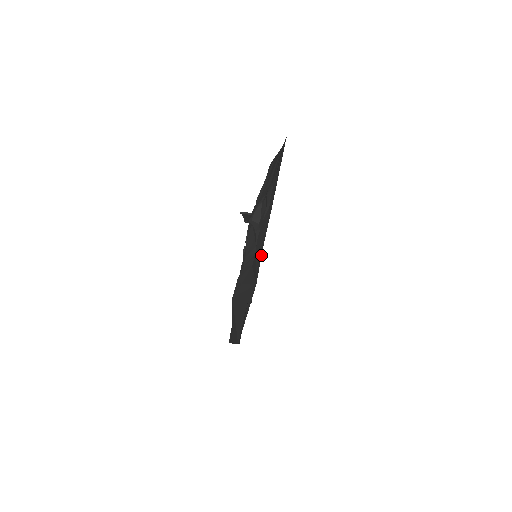
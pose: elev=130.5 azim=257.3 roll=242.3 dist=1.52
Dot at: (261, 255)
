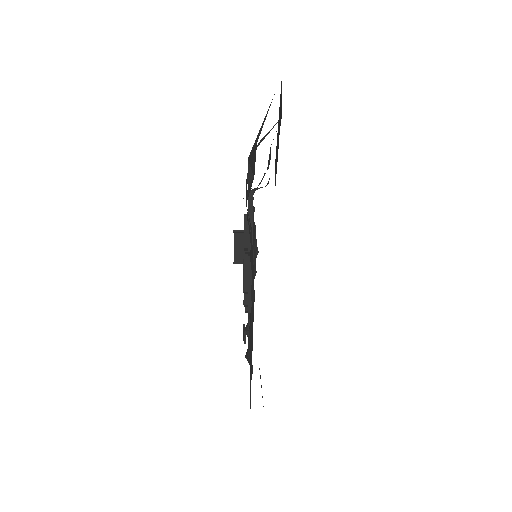
Dot at: occluded
